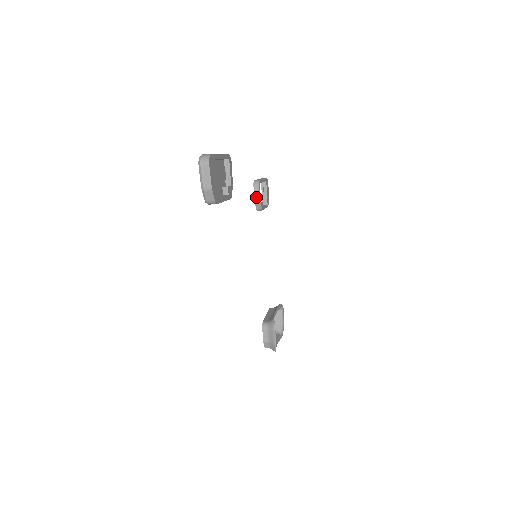
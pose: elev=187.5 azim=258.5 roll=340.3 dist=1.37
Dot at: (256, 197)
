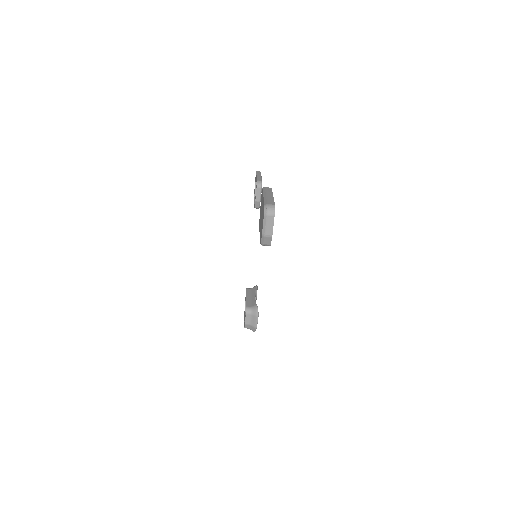
Dot at: (257, 197)
